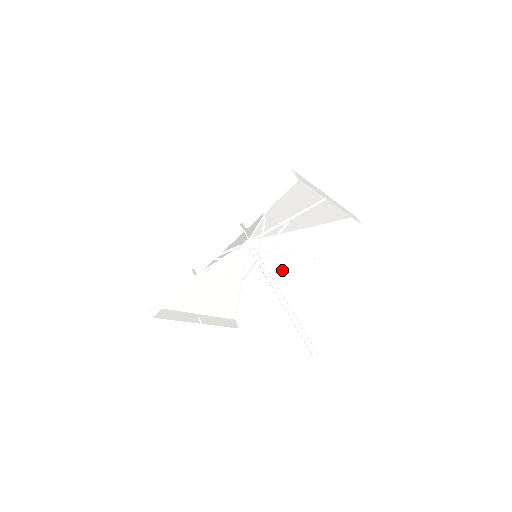
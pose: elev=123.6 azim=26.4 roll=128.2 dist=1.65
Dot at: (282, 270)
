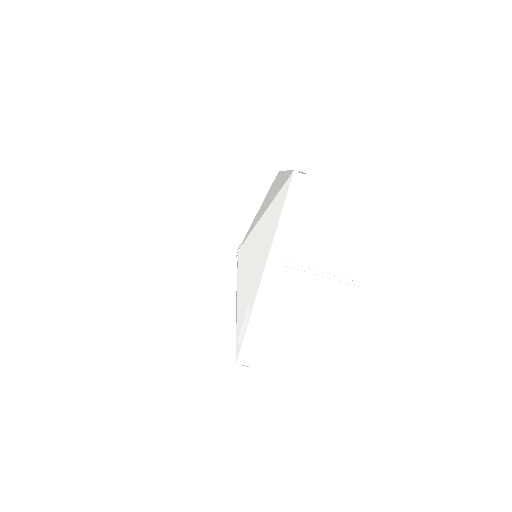
Dot at: occluded
